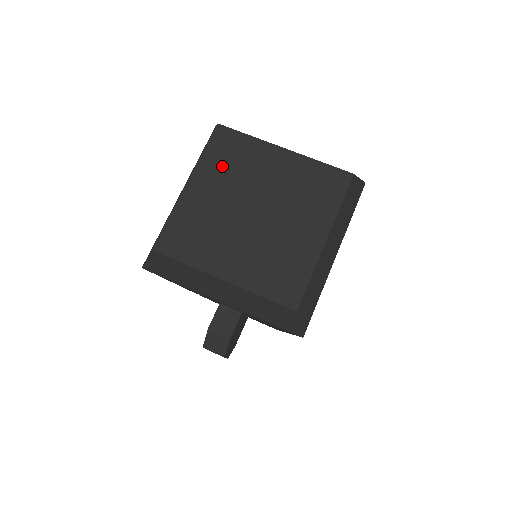
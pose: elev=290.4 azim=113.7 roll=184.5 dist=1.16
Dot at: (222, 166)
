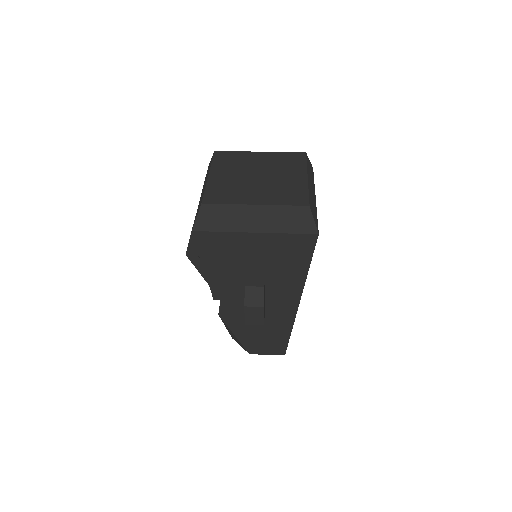
Dot at: (227, 164)
